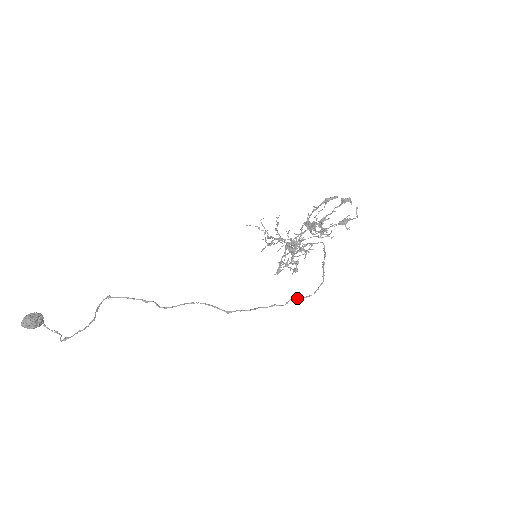
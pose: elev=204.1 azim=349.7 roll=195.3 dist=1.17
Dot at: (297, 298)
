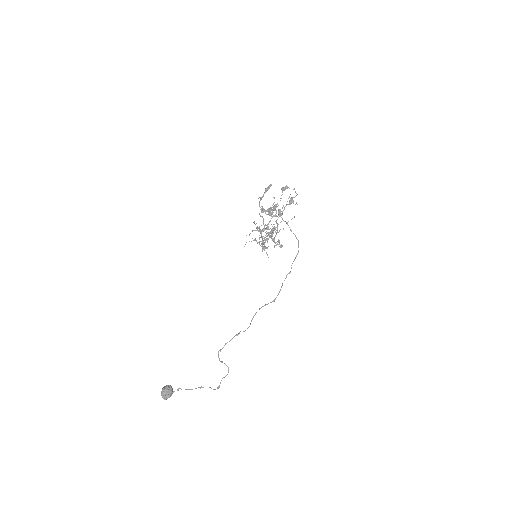
Dot at: (293, 261)
